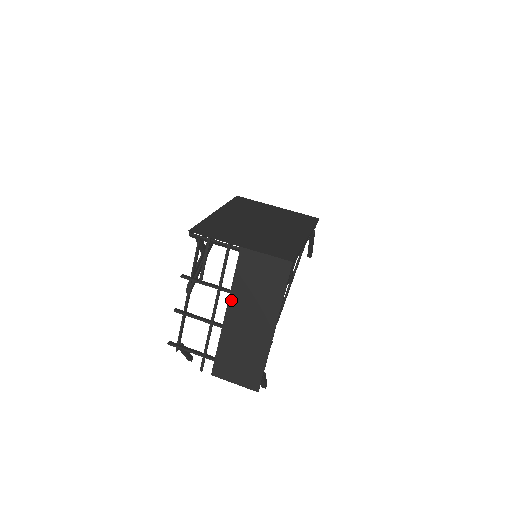
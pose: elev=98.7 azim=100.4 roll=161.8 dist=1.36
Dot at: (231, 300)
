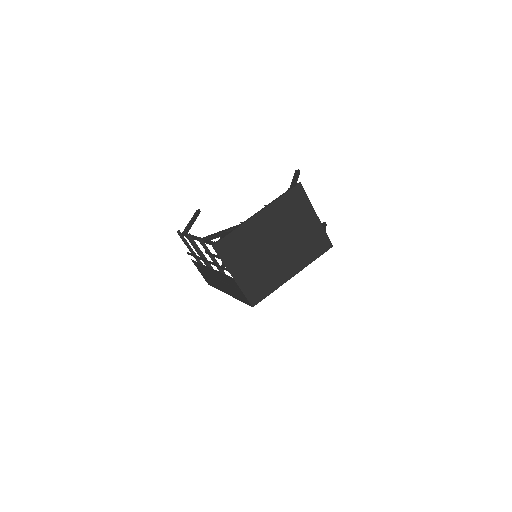
Dot at: (216, 272)
